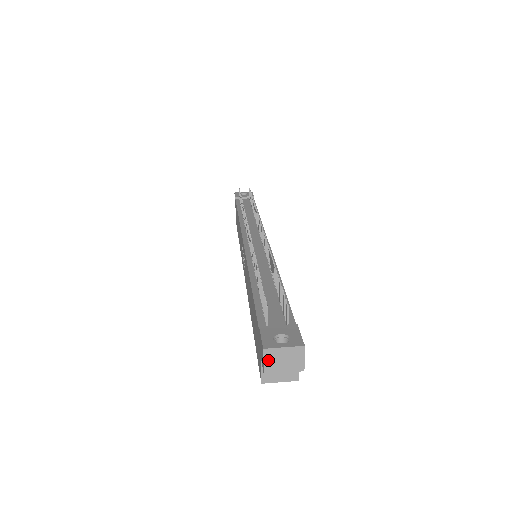
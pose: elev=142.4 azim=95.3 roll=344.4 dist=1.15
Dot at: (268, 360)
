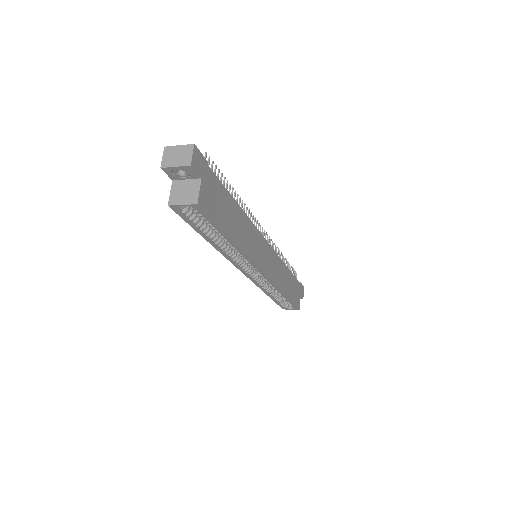
Dot at: (166, 156)
